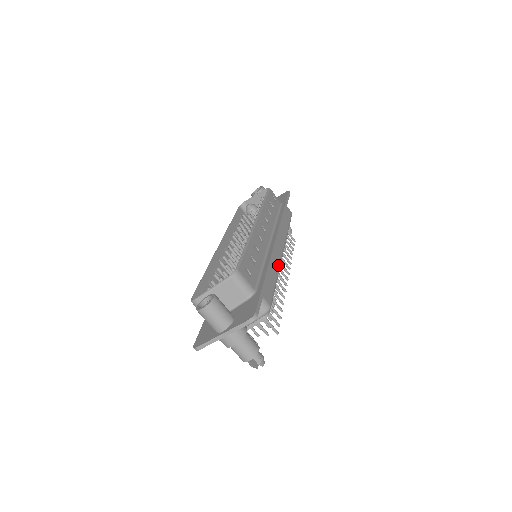
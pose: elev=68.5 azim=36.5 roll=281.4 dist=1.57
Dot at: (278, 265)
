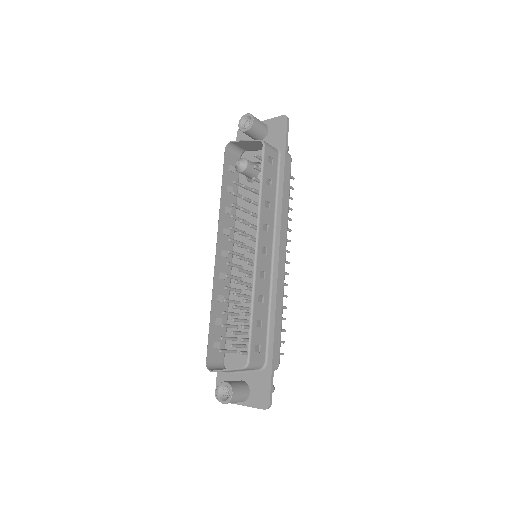
Dot at: (282, 292)
